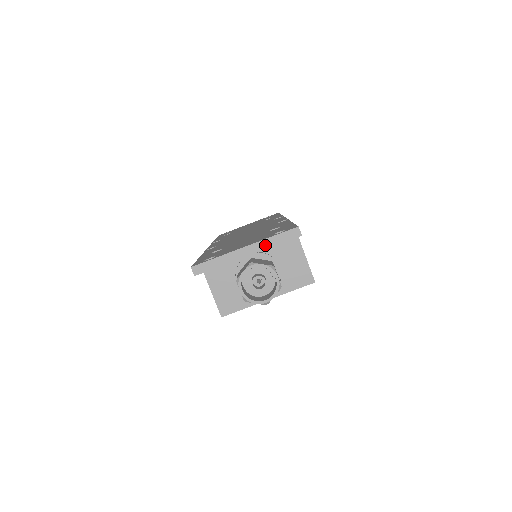
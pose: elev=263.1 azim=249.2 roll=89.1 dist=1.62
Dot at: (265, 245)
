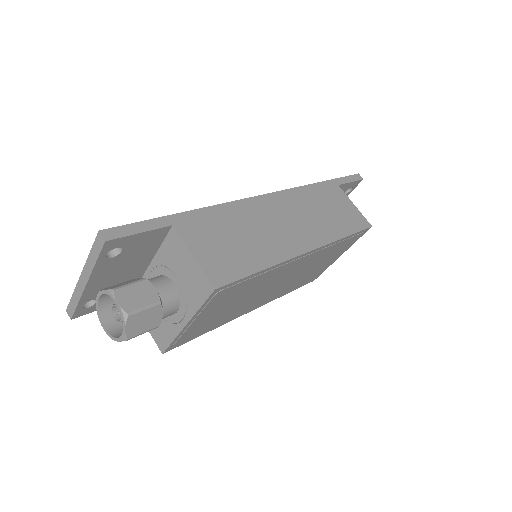
Dot at: (90, 267)
